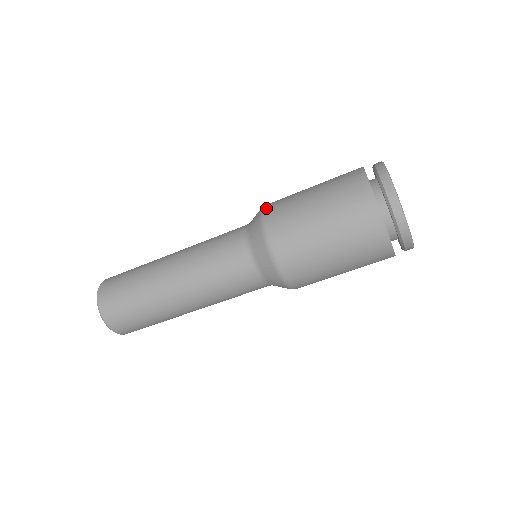
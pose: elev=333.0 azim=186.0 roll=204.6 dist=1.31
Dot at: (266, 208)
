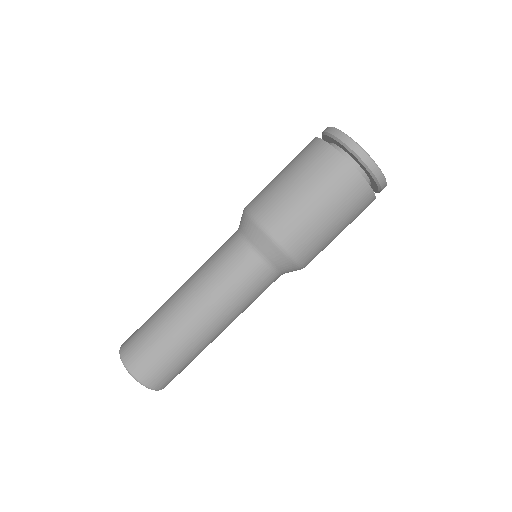
Dot at: occluded
